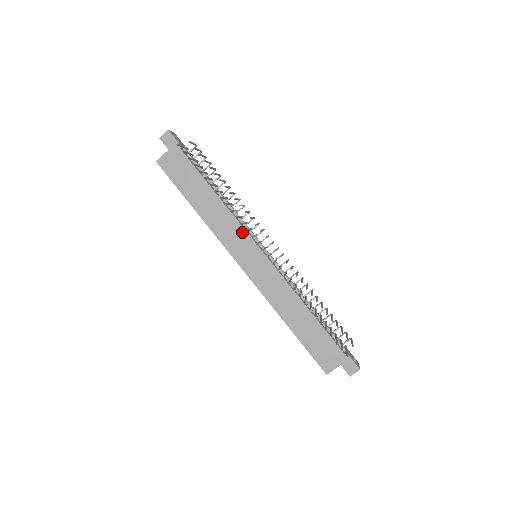
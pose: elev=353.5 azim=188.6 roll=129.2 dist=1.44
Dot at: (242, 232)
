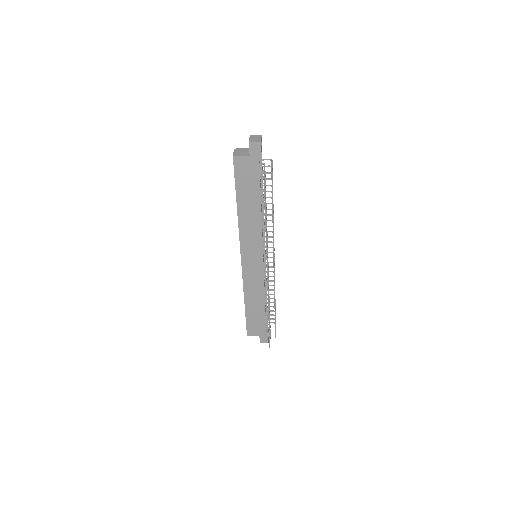
Dot at: (259, 241)
